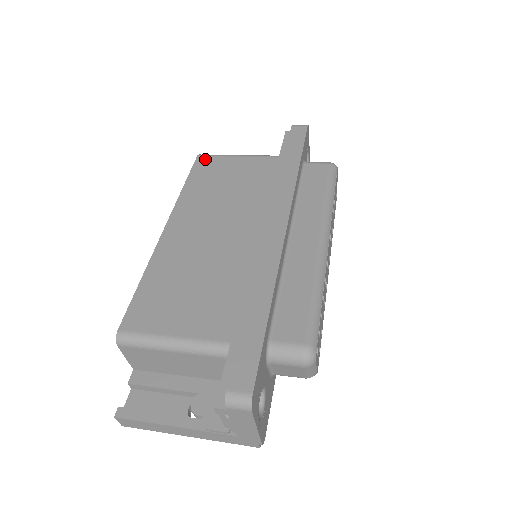
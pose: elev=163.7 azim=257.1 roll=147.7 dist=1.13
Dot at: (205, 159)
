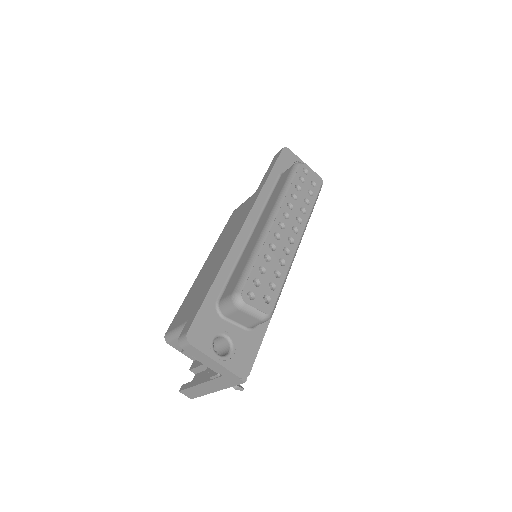
Dot at: (235, 211)
